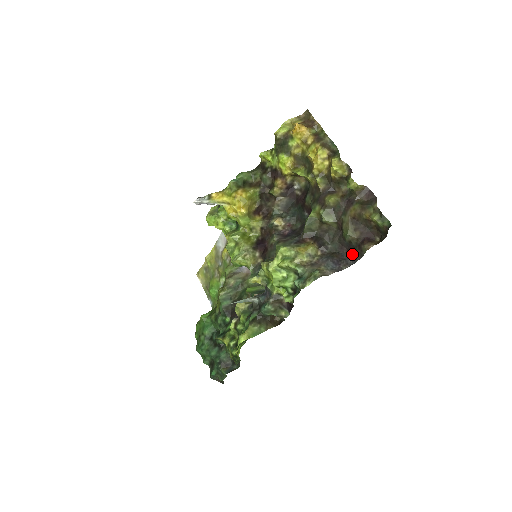
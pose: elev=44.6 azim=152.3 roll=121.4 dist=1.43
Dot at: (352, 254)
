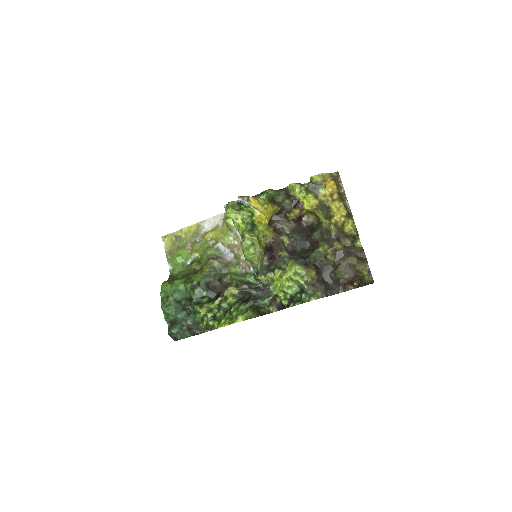
Dot at: (336, 287)
